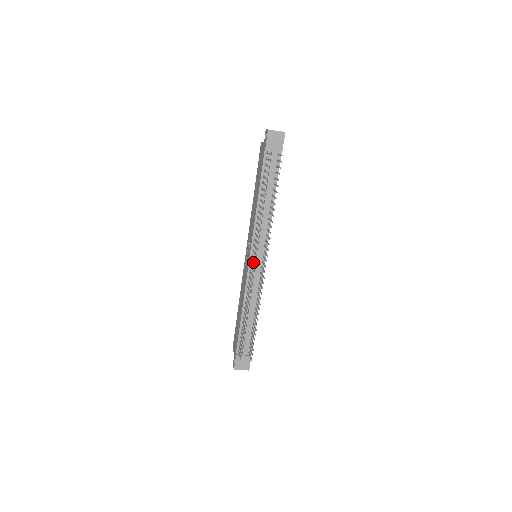
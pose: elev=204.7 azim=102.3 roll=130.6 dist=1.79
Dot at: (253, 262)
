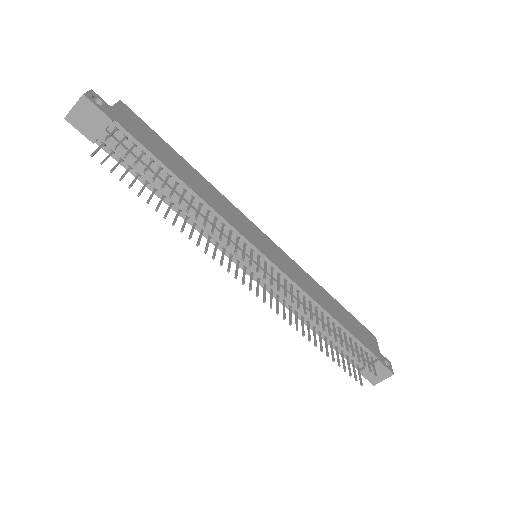
Dot at: (255, 272)
